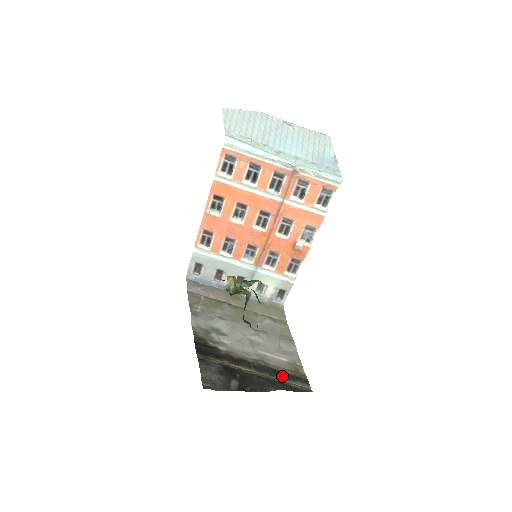
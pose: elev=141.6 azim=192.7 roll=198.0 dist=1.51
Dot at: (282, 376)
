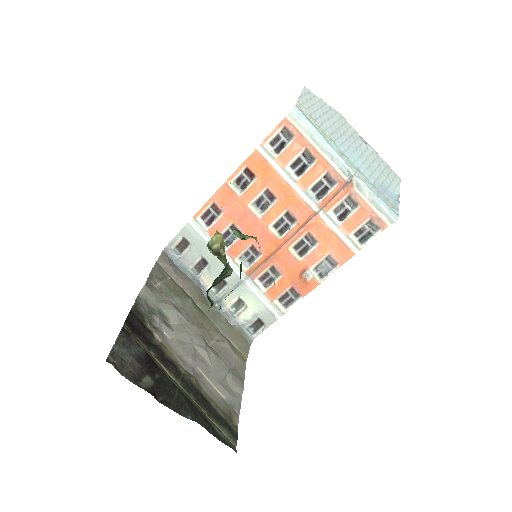
Dot at: (210, 411)
